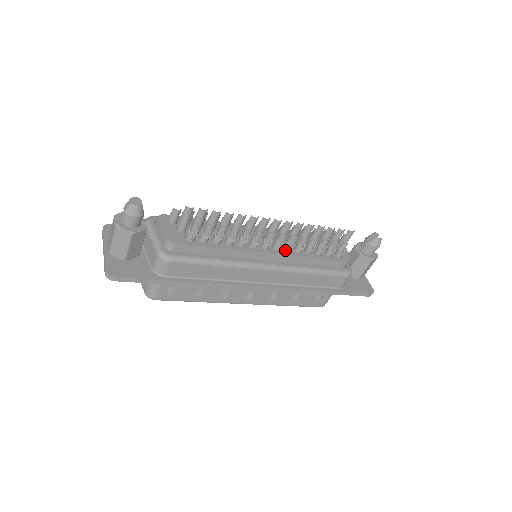
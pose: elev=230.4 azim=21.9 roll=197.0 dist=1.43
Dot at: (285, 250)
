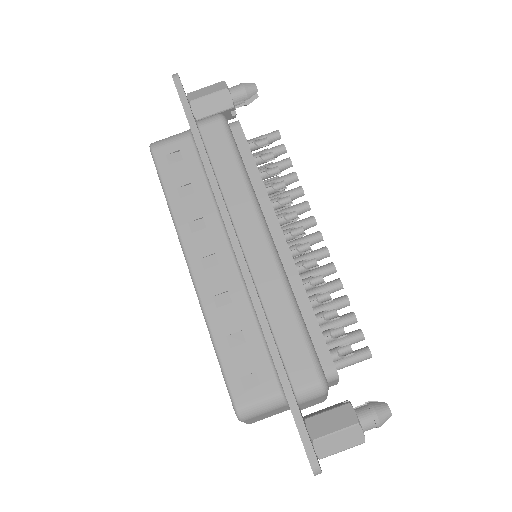
Dot at: (295, 263)
